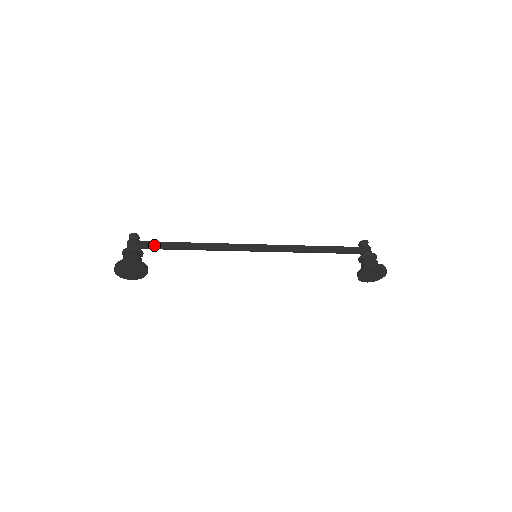
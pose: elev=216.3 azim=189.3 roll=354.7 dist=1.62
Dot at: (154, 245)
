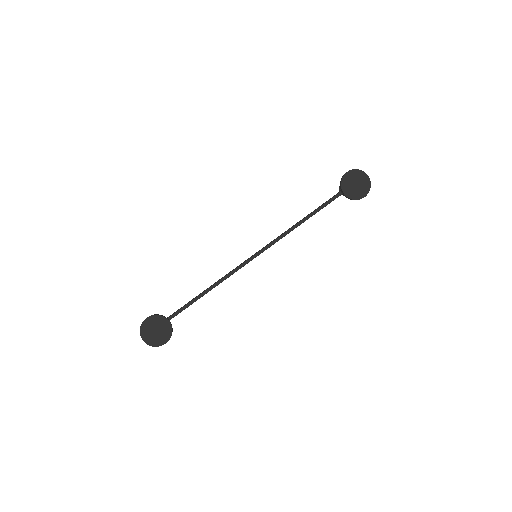
Dot at: (174, 313)
